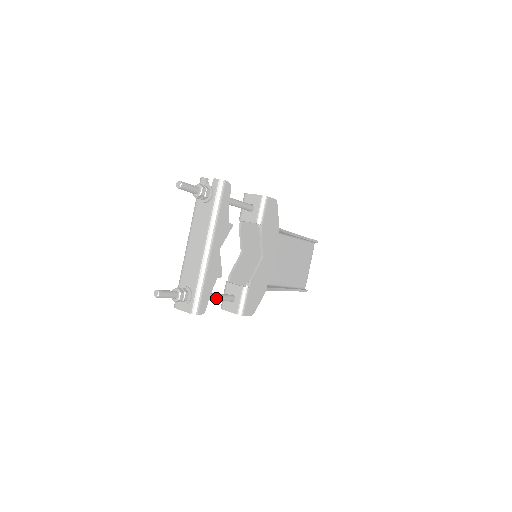
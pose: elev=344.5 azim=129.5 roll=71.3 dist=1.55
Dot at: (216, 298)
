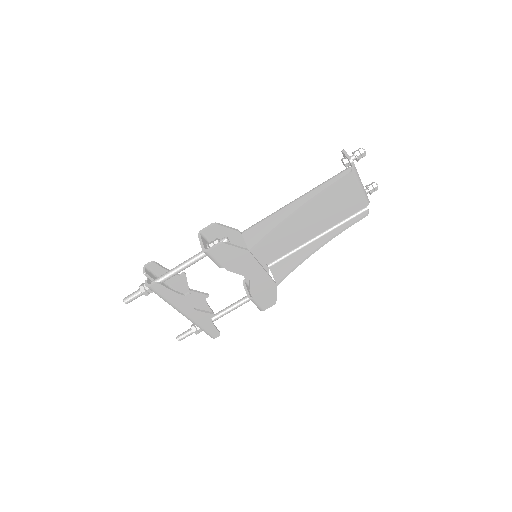
Dot at: occluded
